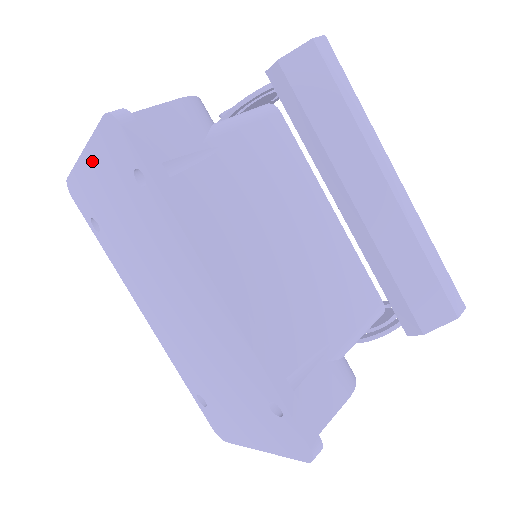
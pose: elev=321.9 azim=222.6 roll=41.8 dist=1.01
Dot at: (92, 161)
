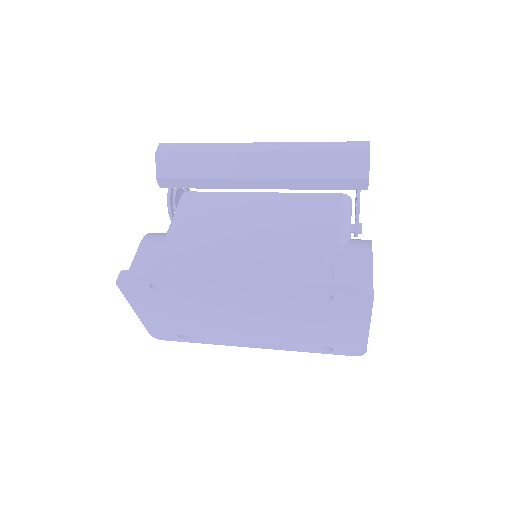
Dot at: (141, 310)
